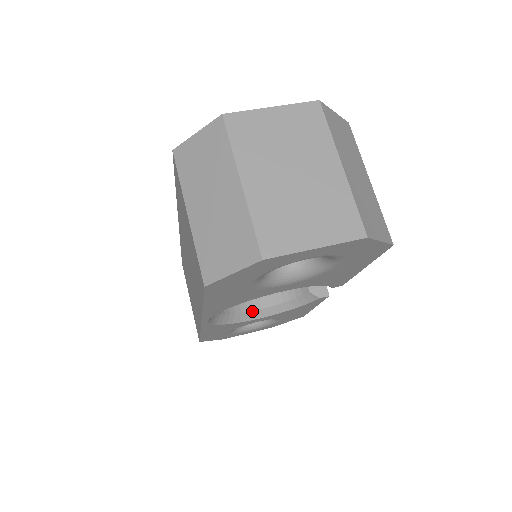
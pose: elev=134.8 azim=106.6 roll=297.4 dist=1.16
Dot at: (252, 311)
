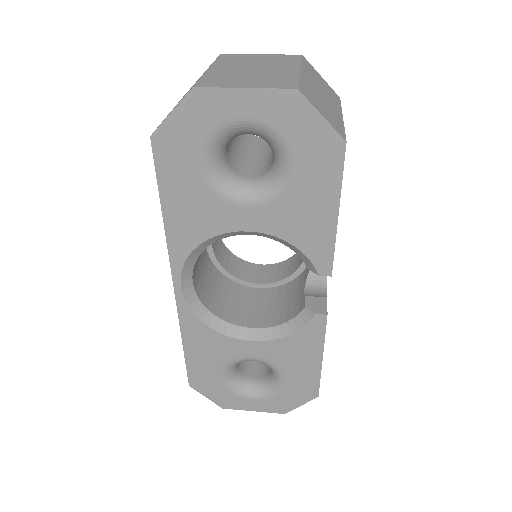
Dot at: (242, 327)
